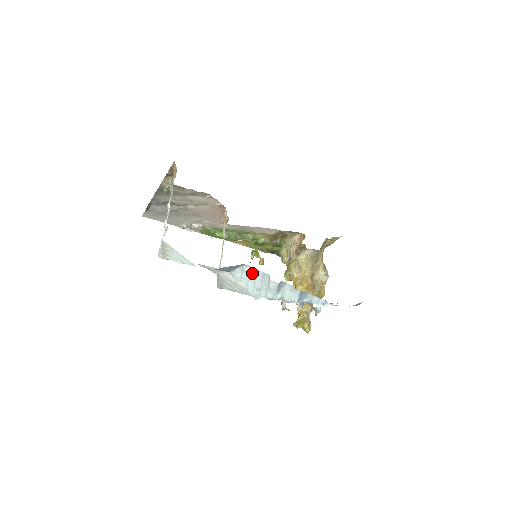
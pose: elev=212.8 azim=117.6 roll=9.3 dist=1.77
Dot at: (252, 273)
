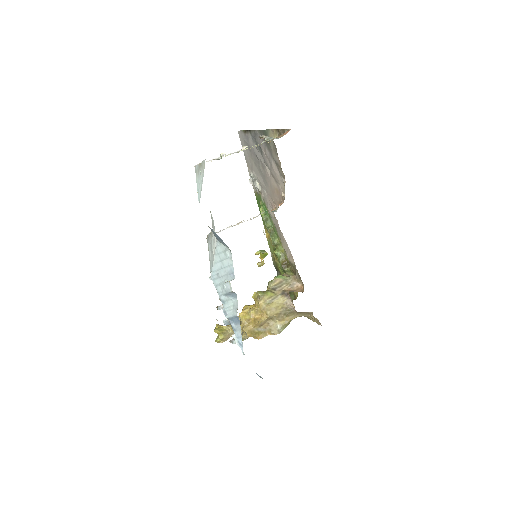
Dot at: (228, 261)
